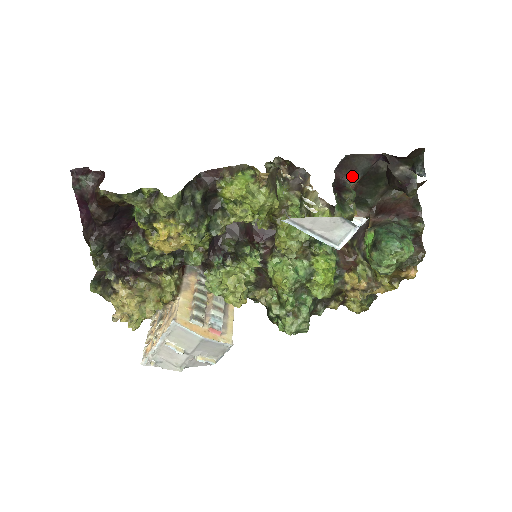
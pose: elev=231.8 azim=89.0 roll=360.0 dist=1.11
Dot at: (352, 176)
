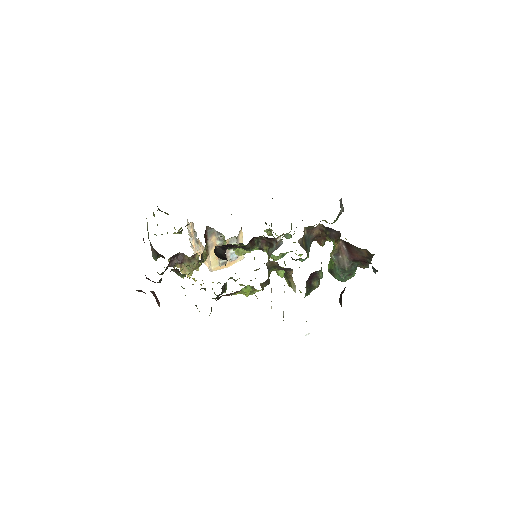
Dot at: occluded
